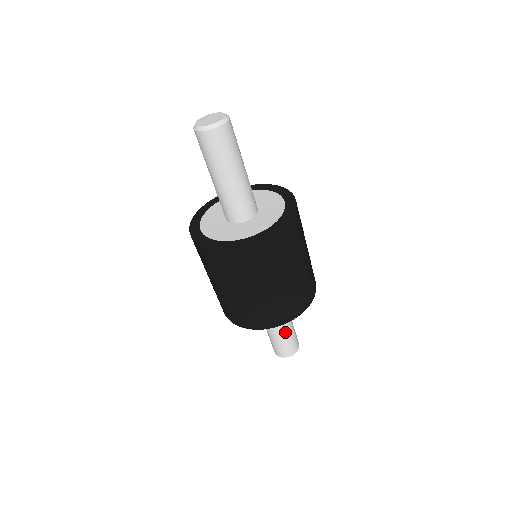
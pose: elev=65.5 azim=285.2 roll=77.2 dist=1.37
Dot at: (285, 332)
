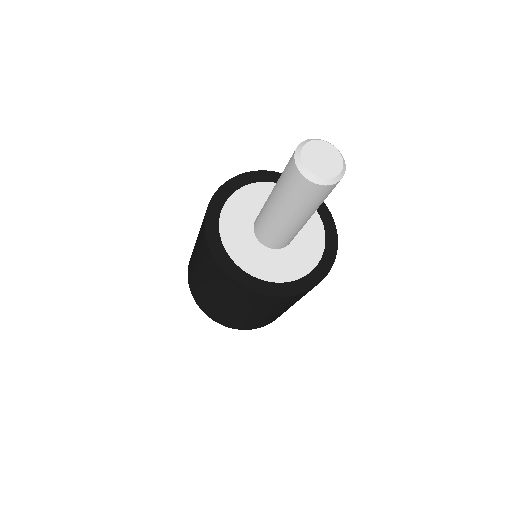
Dot at: occluded
